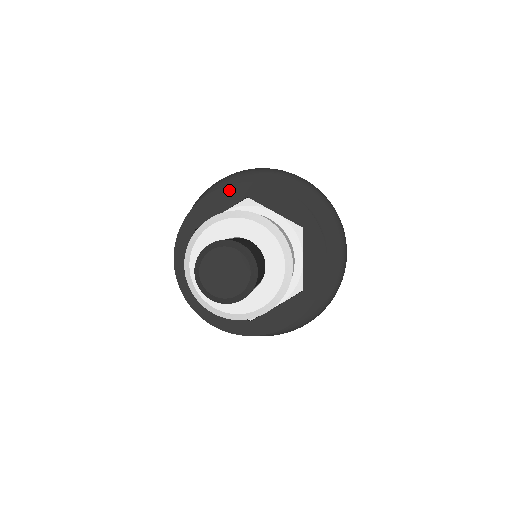
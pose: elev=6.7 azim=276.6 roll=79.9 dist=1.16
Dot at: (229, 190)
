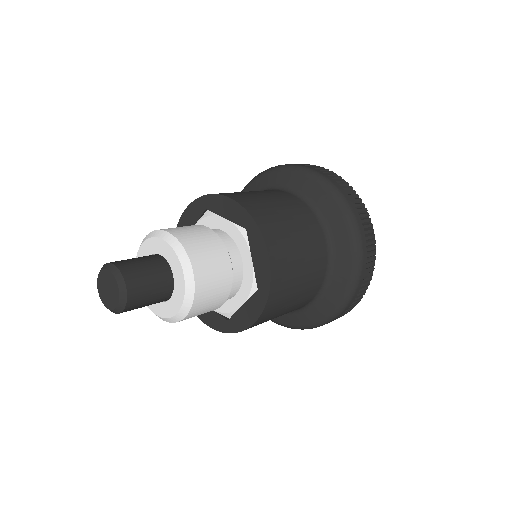
Dot at: (194, 205)
